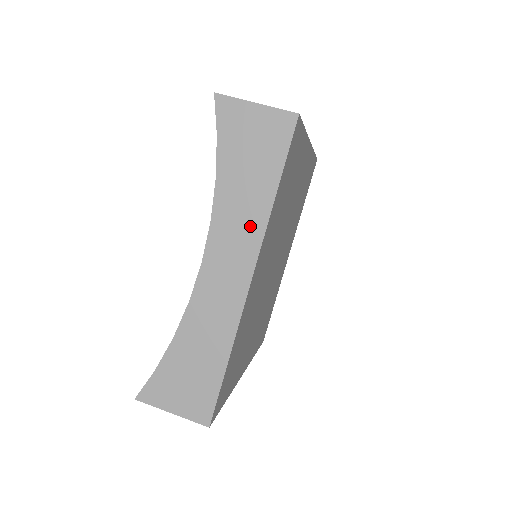
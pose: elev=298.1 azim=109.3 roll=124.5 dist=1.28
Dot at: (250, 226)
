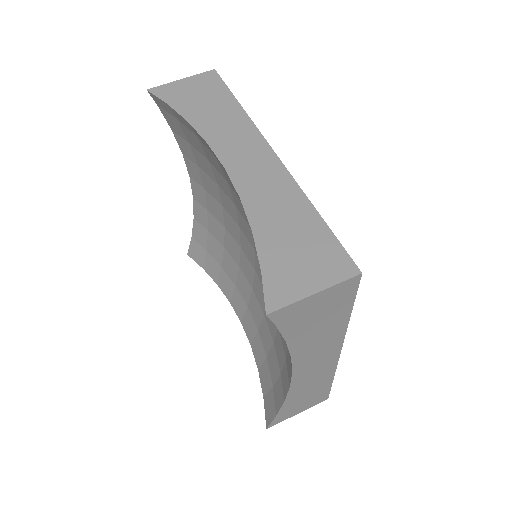
Dot at: (240, 128)
